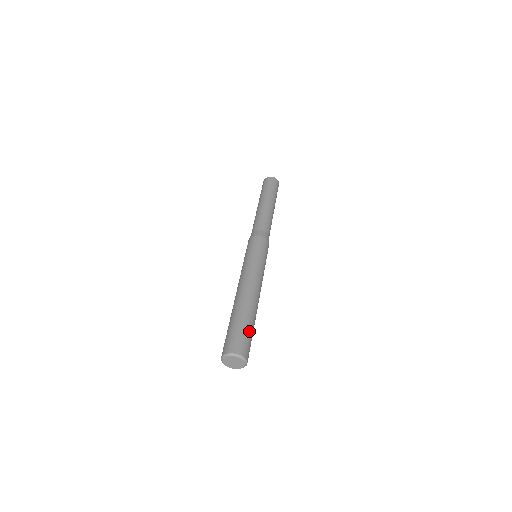
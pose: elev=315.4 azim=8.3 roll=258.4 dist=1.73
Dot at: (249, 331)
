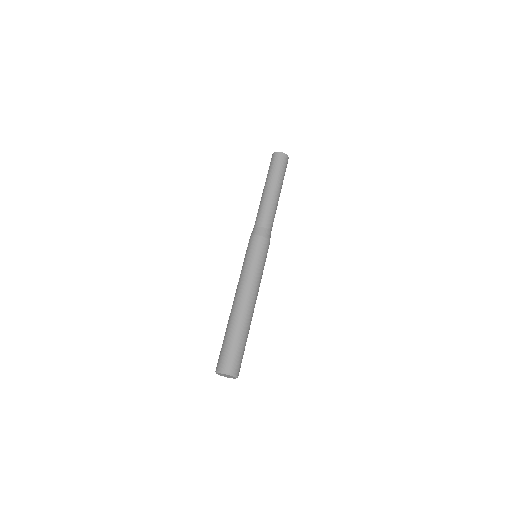
Dot at: (235, 345)
